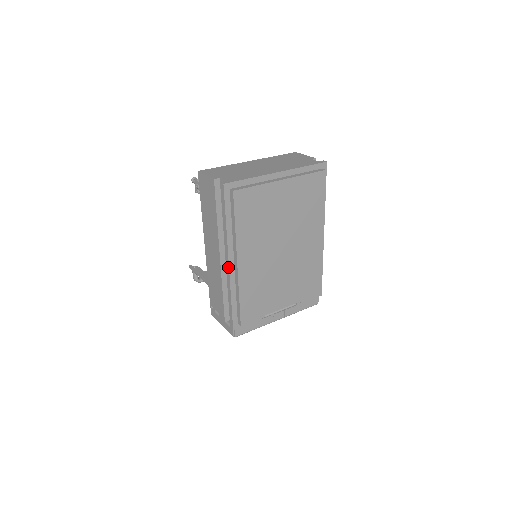
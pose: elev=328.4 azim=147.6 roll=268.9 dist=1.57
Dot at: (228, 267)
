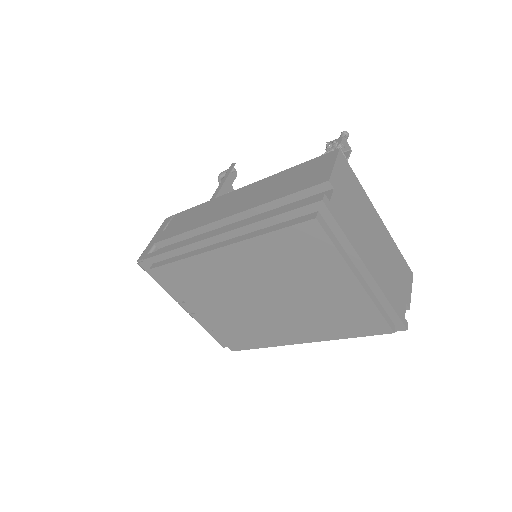
Dot at: (213, 235)
